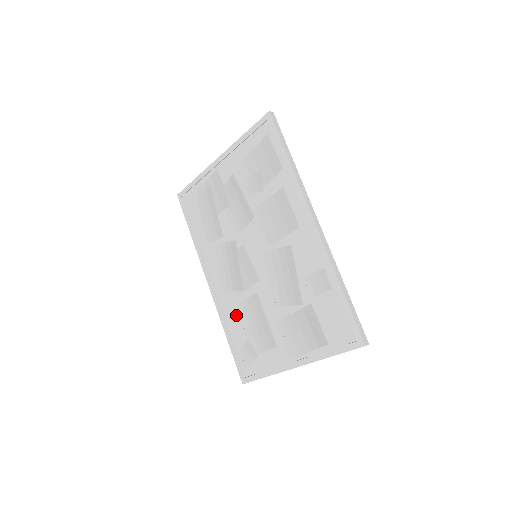
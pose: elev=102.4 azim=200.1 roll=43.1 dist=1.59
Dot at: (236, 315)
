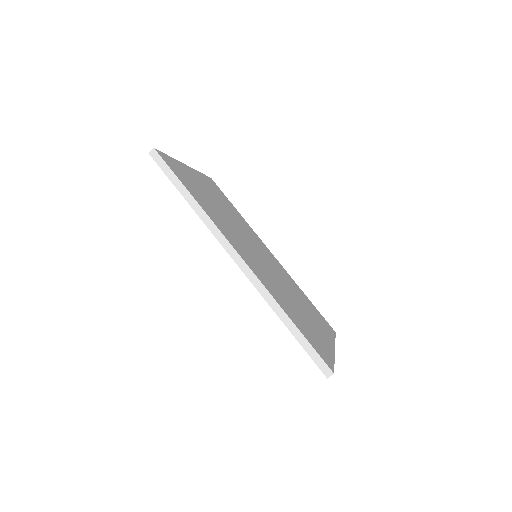
Dot at: occluded
